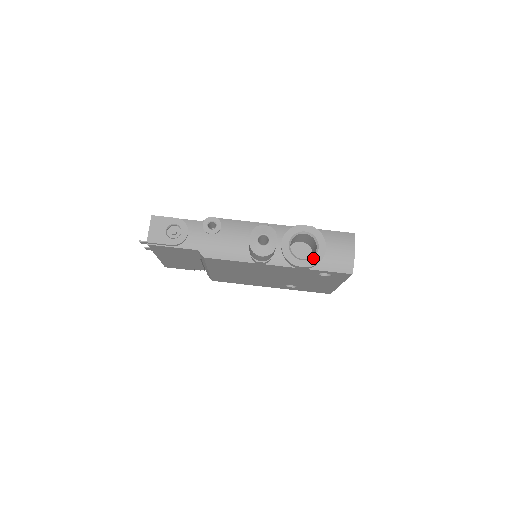
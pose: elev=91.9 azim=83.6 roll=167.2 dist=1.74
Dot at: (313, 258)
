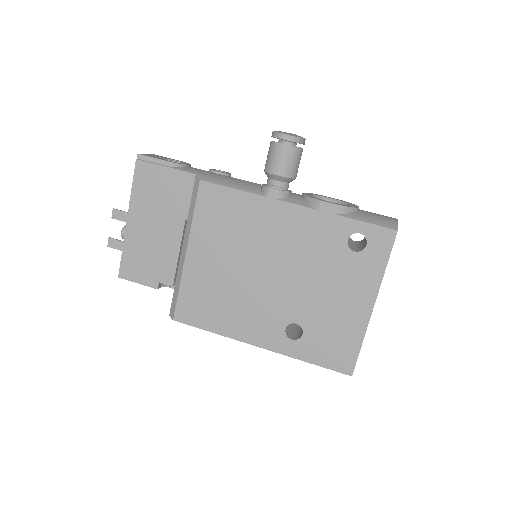
Dot at: occluded
